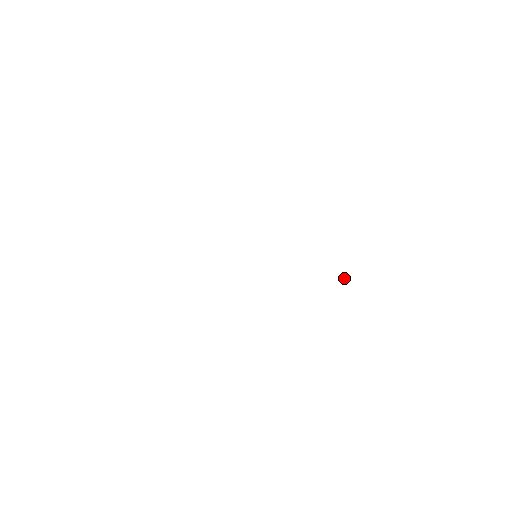
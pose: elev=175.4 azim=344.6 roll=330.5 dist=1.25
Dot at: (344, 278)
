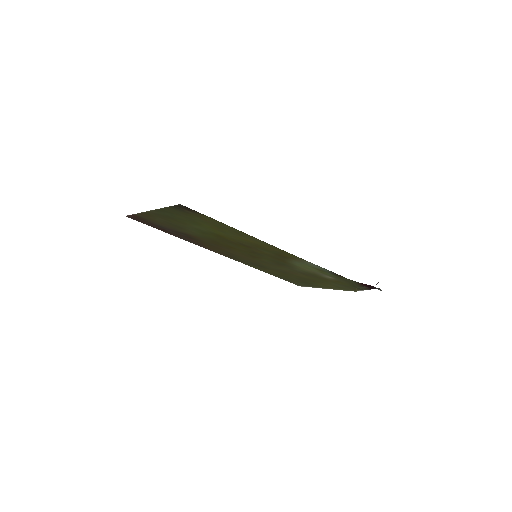
Dot at: (380, 289)
